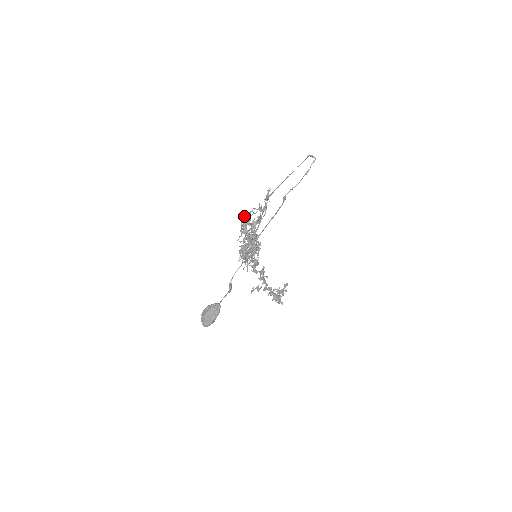
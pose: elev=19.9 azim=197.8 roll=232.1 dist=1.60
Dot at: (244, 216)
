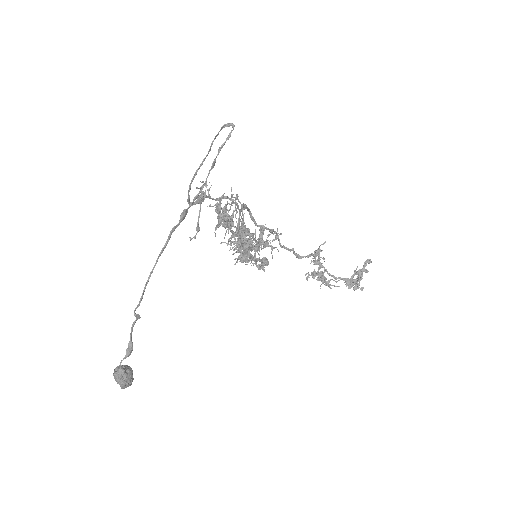
Dot at: (225, 204)
